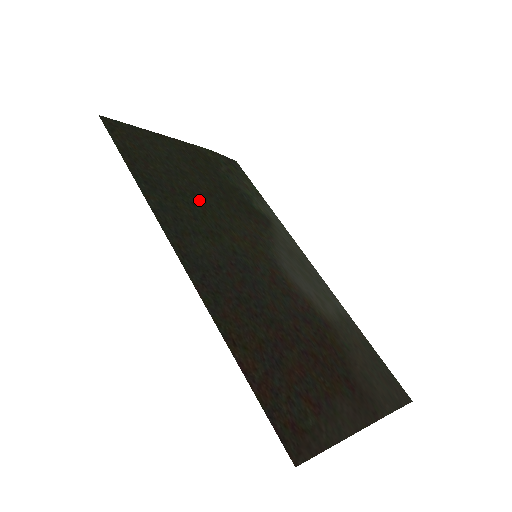
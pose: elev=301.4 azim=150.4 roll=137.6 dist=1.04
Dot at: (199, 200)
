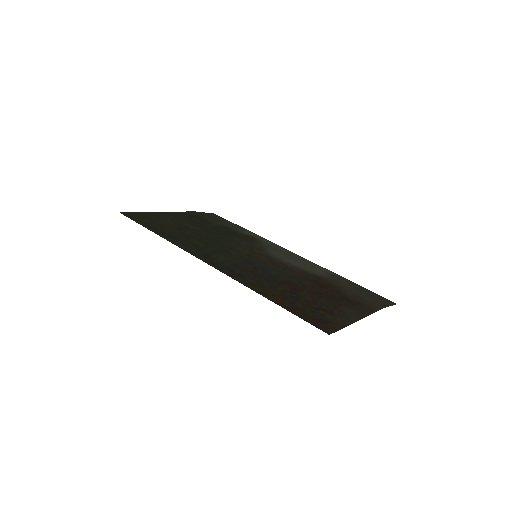
Dot at: (205, 238)
